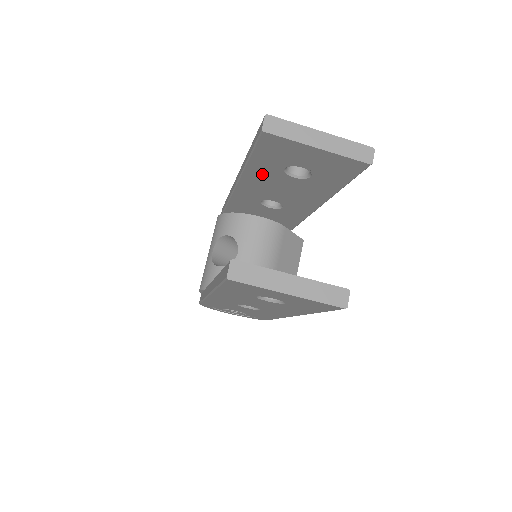
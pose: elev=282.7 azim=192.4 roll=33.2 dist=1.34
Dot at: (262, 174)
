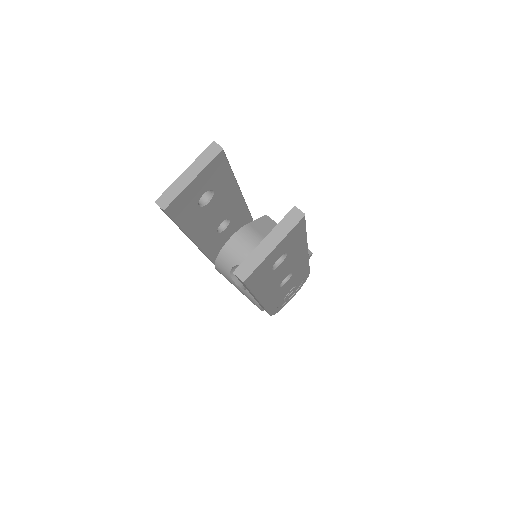
Dot at: (196, 223)
